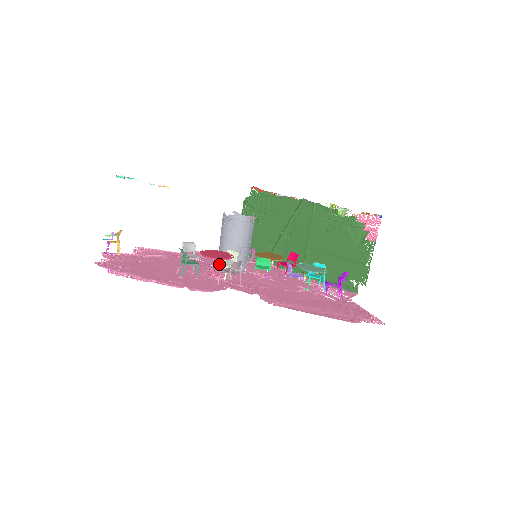
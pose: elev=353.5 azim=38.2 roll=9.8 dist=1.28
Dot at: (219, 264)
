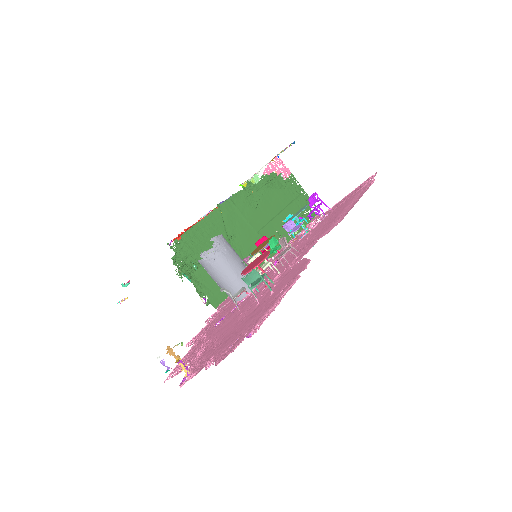
Dot at: (264, 269)
